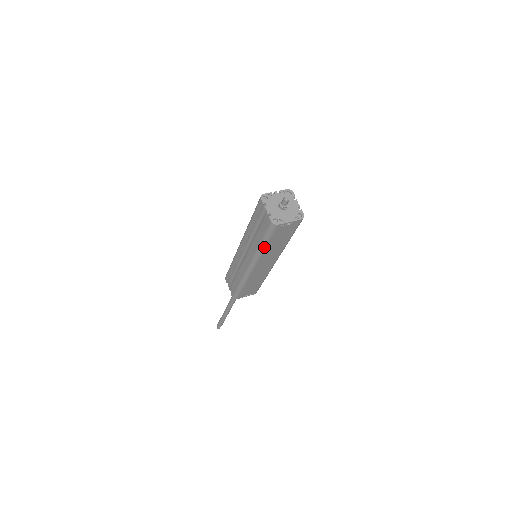
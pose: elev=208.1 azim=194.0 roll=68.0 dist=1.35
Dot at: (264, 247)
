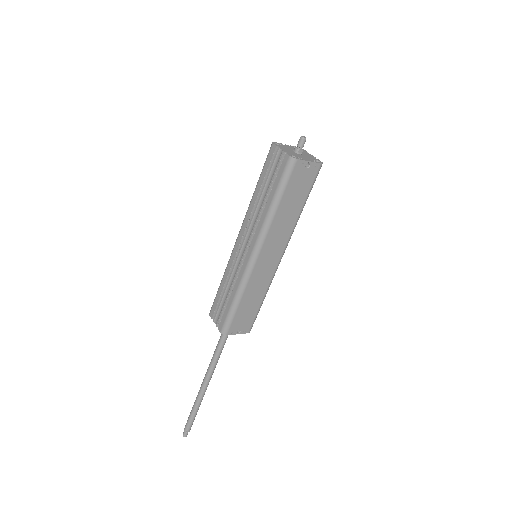
Dot at: (276, 208)
